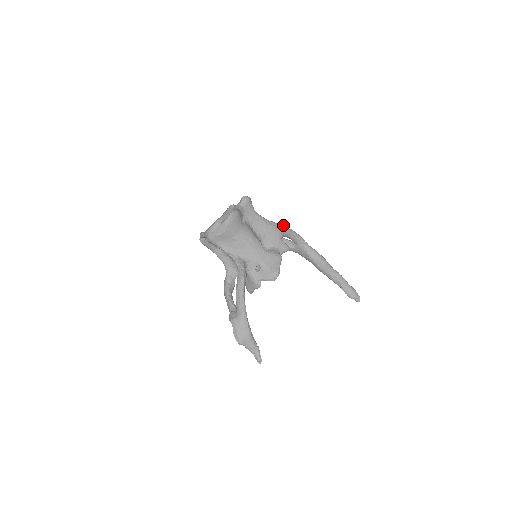
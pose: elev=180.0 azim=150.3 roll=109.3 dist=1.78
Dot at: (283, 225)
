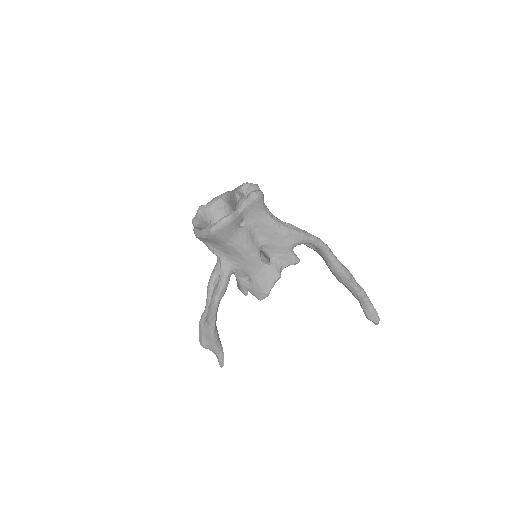
Dot at: (302, 231)
